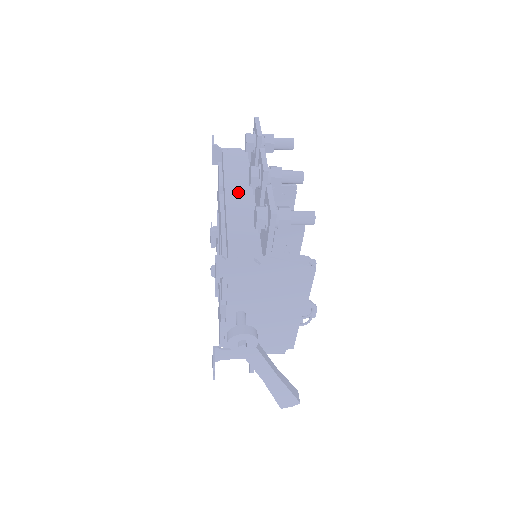
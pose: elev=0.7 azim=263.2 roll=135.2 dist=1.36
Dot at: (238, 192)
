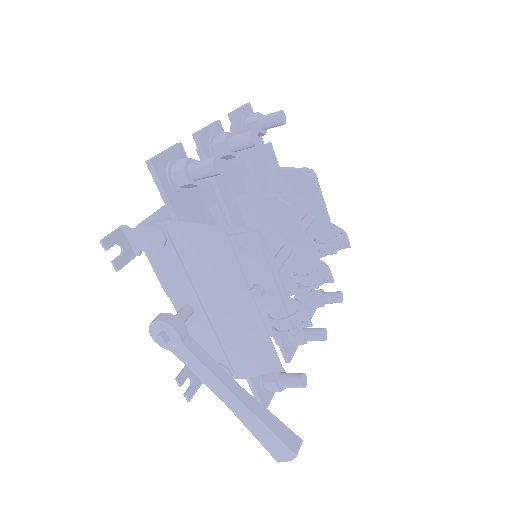
Dot at: occluded
